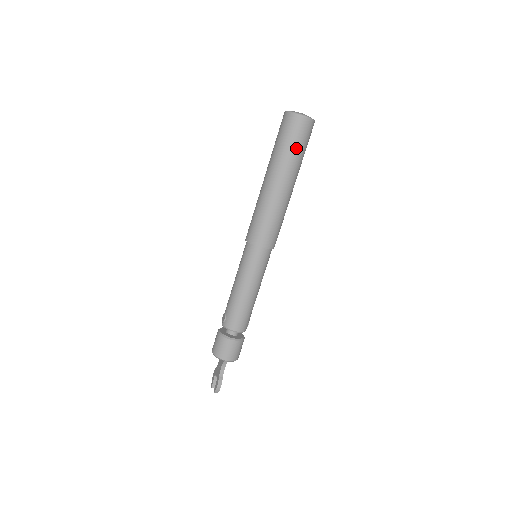
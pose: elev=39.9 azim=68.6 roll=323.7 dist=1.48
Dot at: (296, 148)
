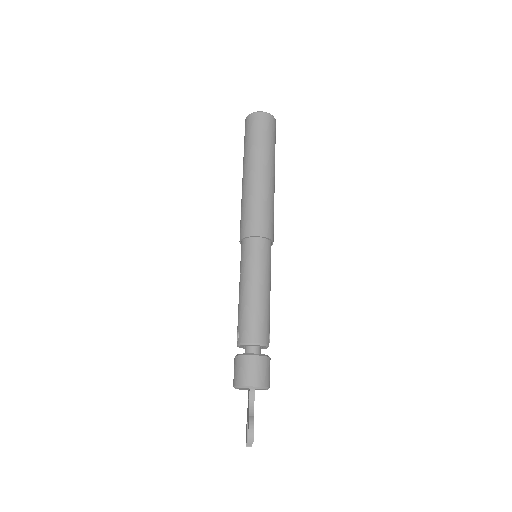
Dot at: (262, 138)
